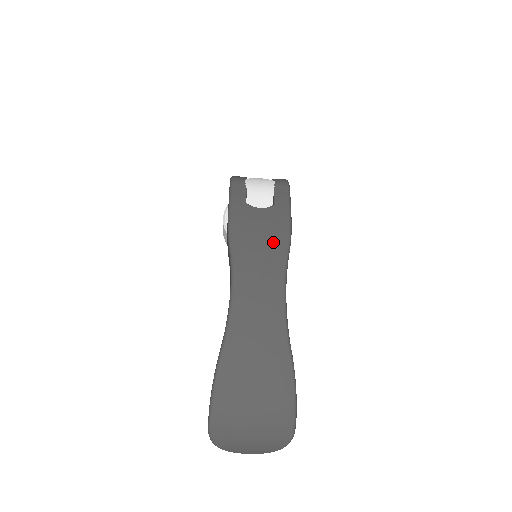
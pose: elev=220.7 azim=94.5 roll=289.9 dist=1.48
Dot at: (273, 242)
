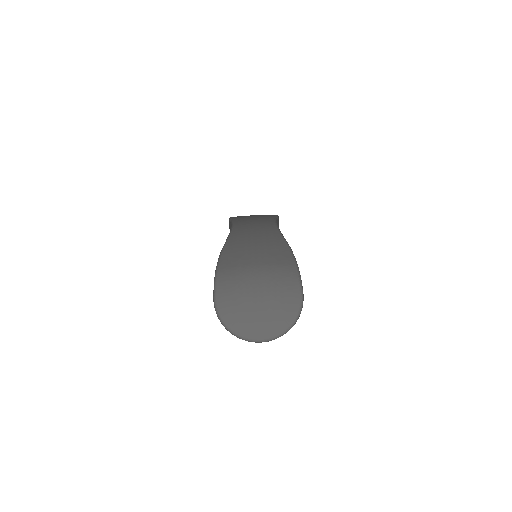
Dot at: (264, 215)
